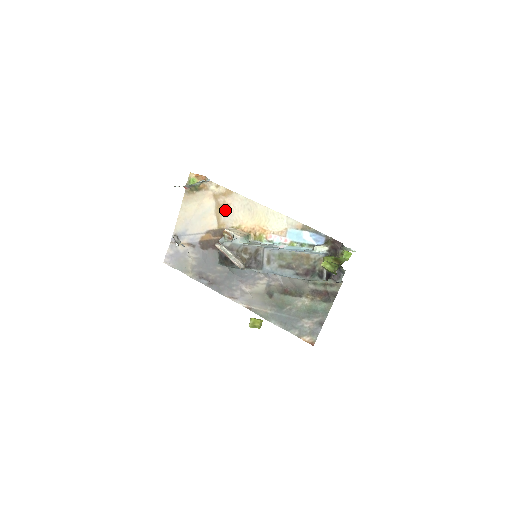
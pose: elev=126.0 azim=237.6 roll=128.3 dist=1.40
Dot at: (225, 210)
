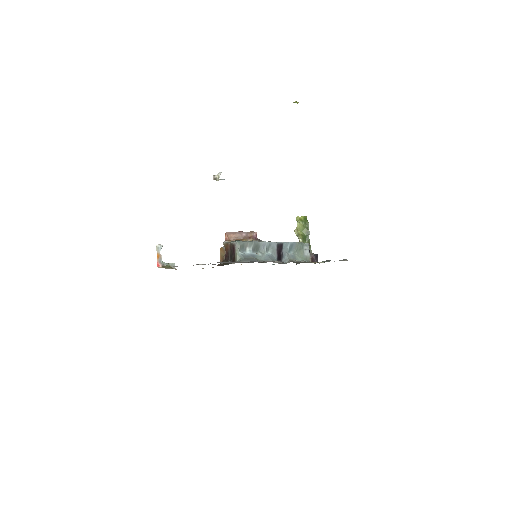
Dot at: occluded
